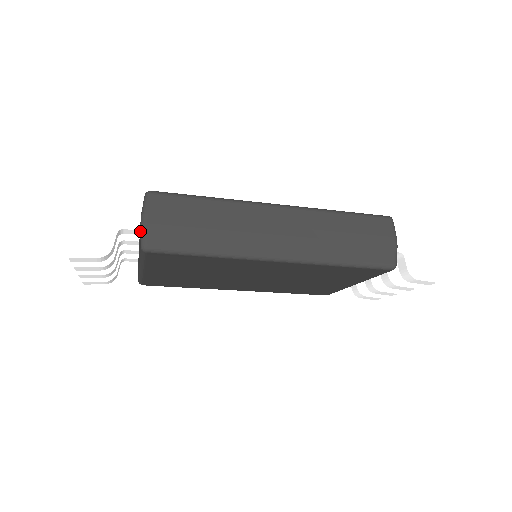
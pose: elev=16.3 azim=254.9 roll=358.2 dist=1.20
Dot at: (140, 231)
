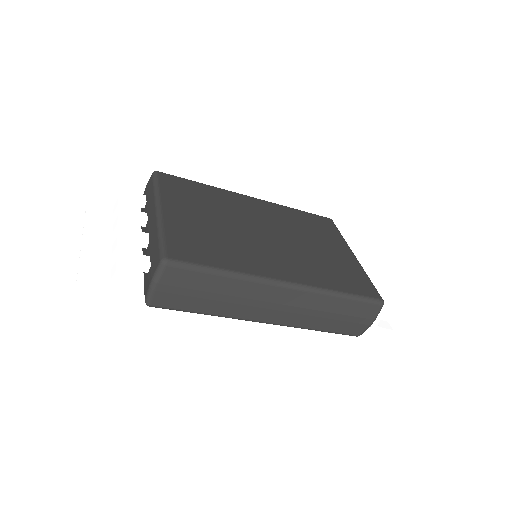
Dot at: (147, 291)
